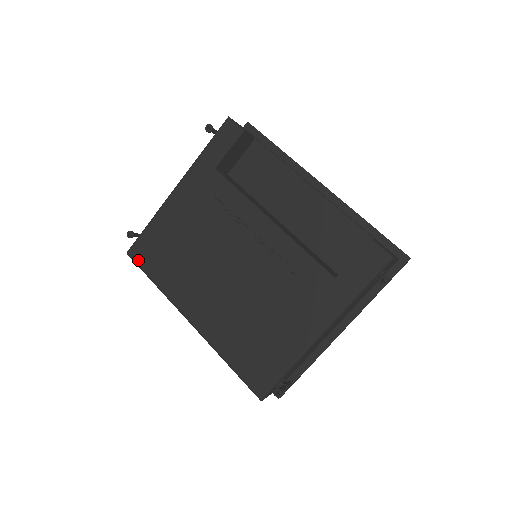
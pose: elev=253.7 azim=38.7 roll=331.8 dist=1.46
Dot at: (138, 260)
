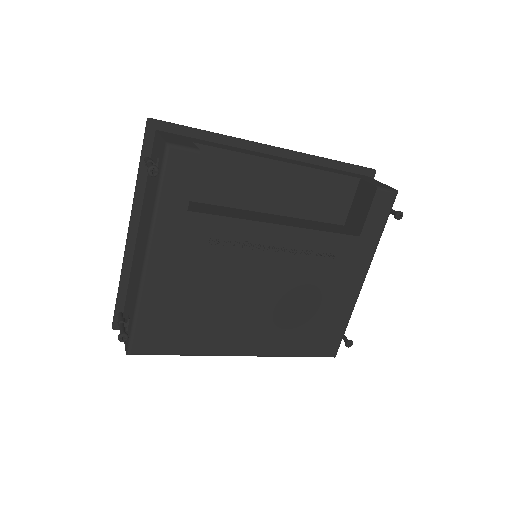
Dot at: (149, 351)
